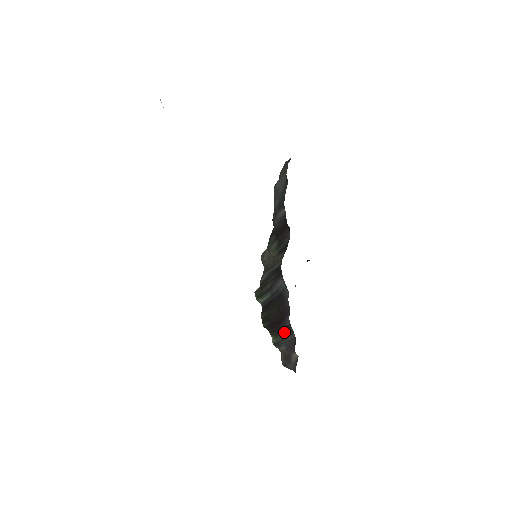
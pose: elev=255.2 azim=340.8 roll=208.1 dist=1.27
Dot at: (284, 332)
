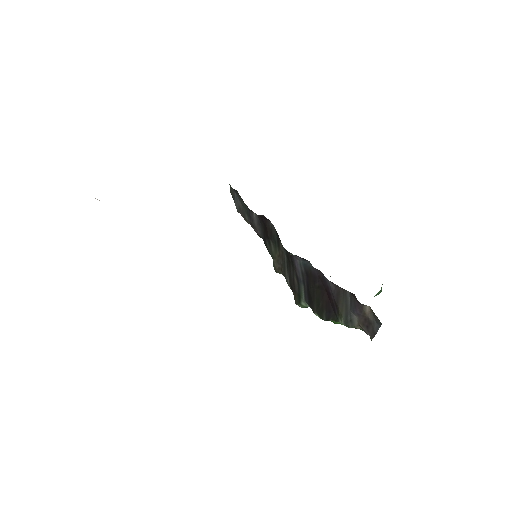
Dot at: (340, 301)
